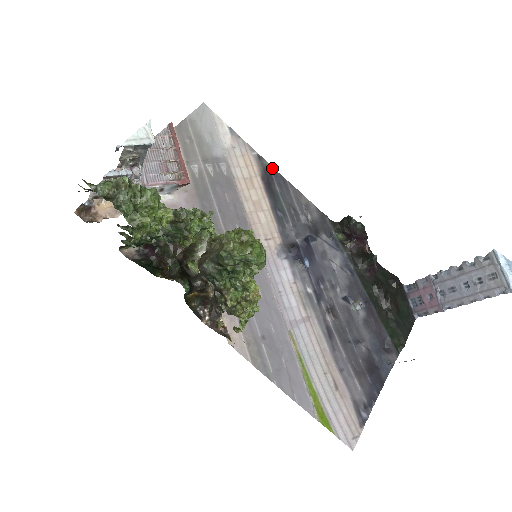
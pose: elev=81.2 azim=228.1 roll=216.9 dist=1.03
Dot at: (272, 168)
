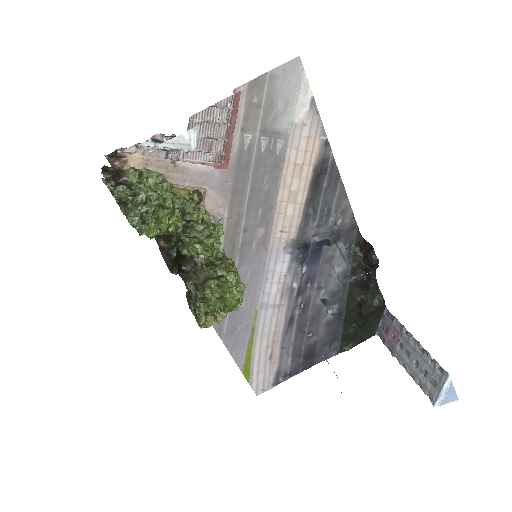
Dot at: (333, 160)
